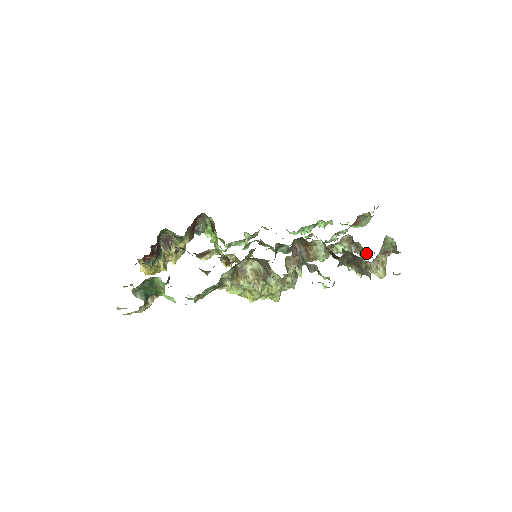
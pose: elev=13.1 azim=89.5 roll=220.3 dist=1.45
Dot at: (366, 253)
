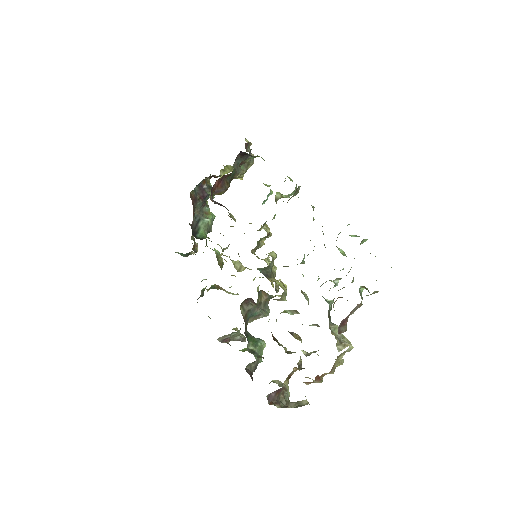
Dot at: occluded
